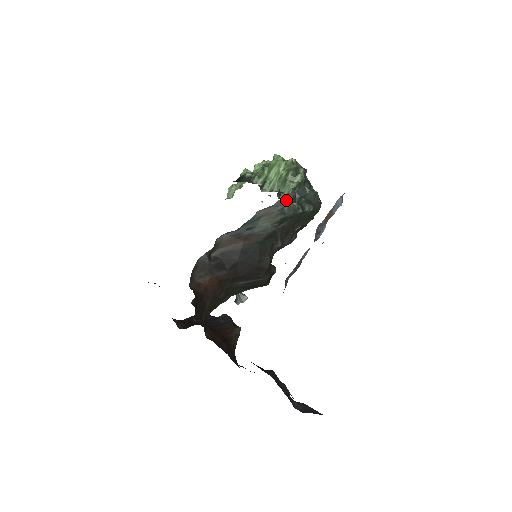
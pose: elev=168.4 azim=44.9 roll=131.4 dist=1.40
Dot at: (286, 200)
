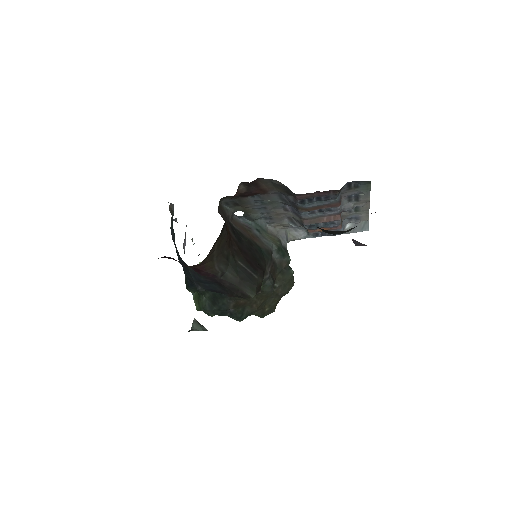
Dot at: (286, 237)
